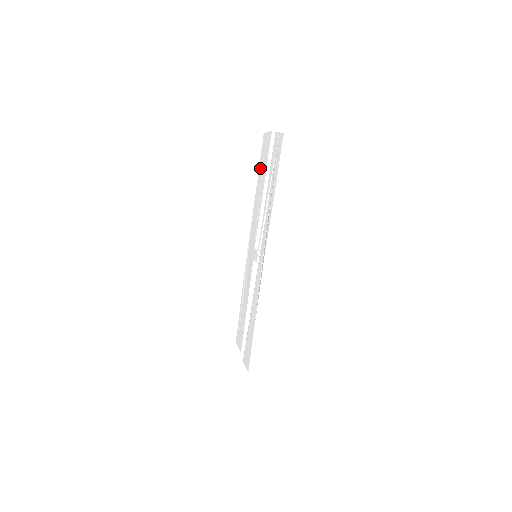
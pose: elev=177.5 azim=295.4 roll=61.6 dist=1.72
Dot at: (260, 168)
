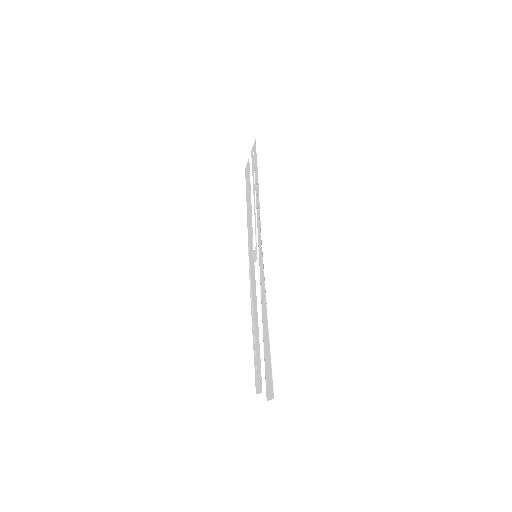
Dot at: (246, 192)
